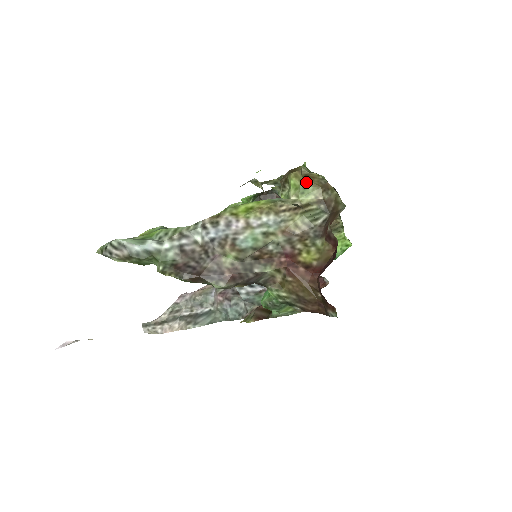
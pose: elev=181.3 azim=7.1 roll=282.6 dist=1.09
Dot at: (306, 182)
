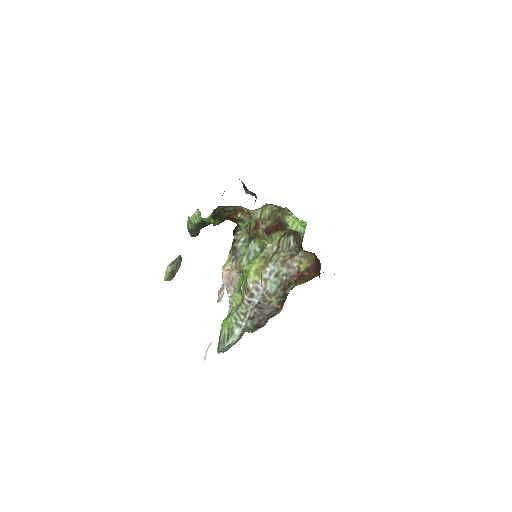
Dot at: (270, 236)
